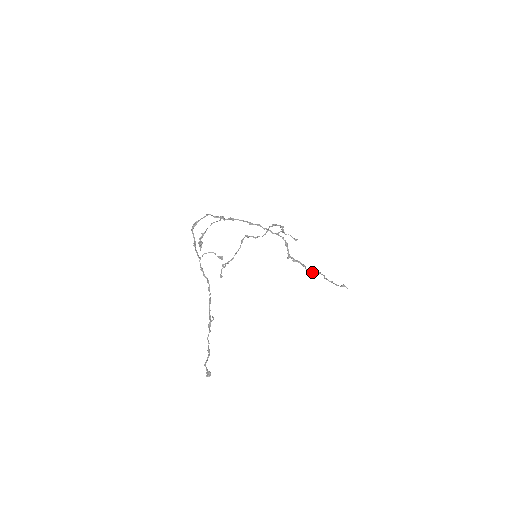
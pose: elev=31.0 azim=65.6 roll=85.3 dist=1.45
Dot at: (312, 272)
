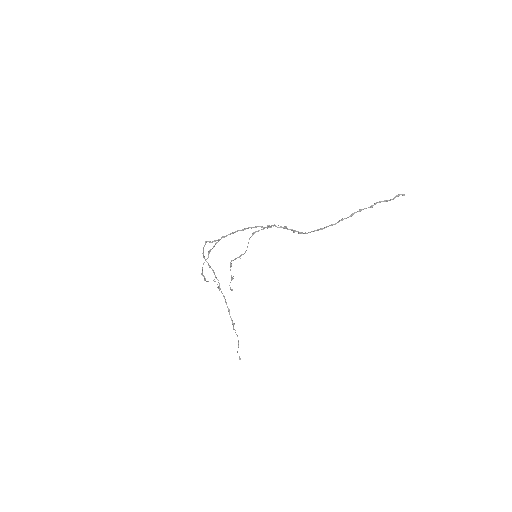
Dot at: occluded
